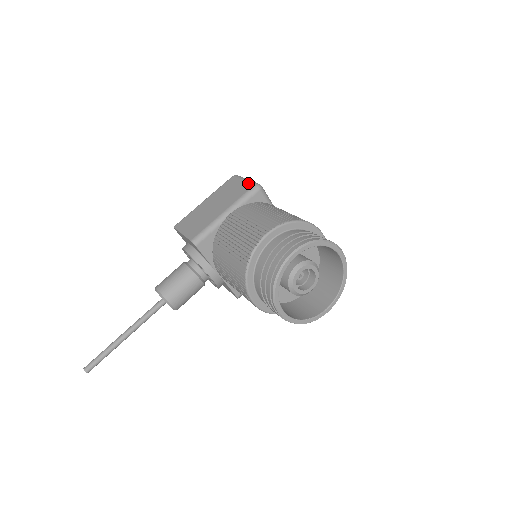
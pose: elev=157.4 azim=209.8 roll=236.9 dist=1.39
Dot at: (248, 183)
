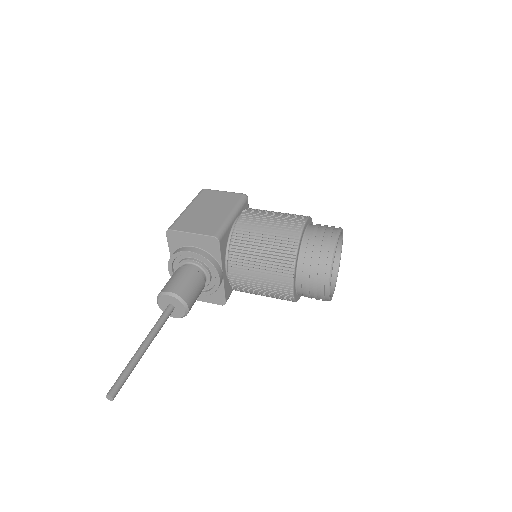
Dot at: (233, 193)
